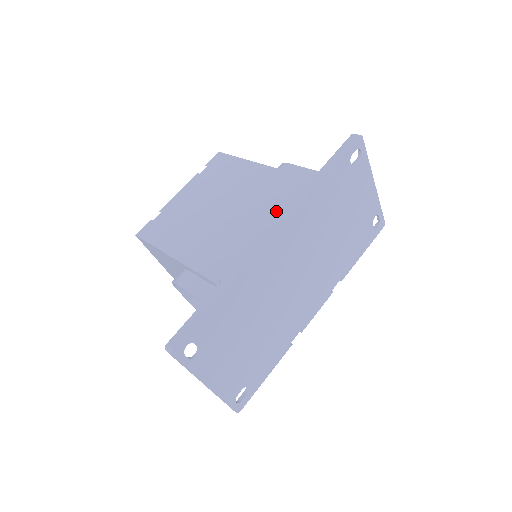
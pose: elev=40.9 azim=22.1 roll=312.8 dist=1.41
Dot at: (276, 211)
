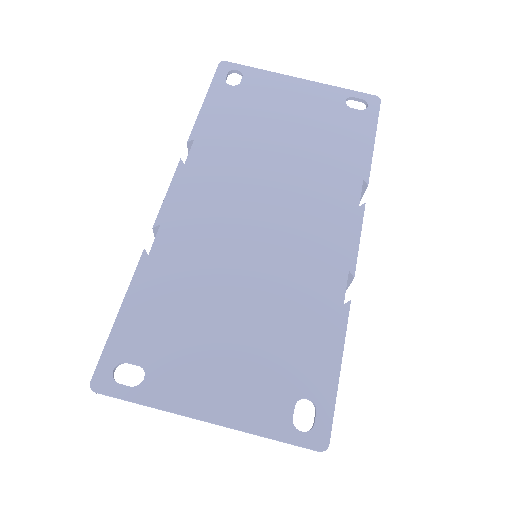
Dot at: occluded
